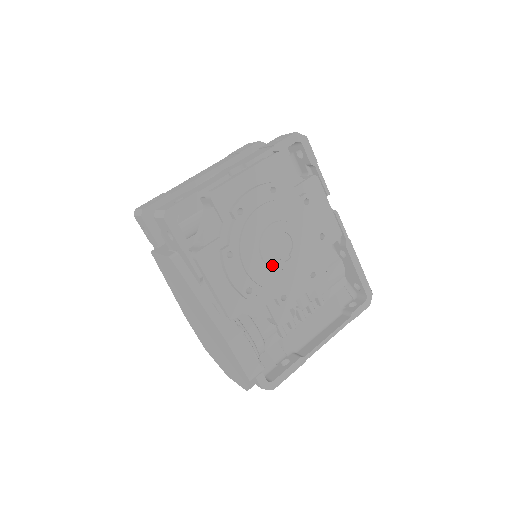
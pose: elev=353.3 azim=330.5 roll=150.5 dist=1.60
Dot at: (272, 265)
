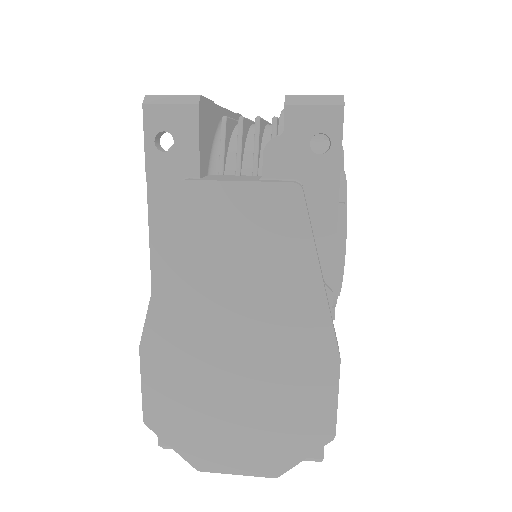
Dot at: occluded
